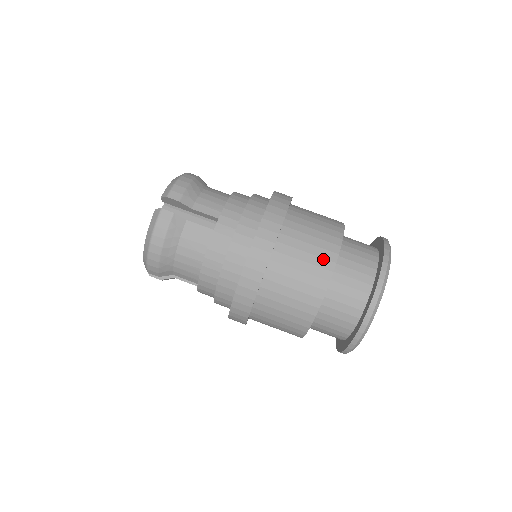
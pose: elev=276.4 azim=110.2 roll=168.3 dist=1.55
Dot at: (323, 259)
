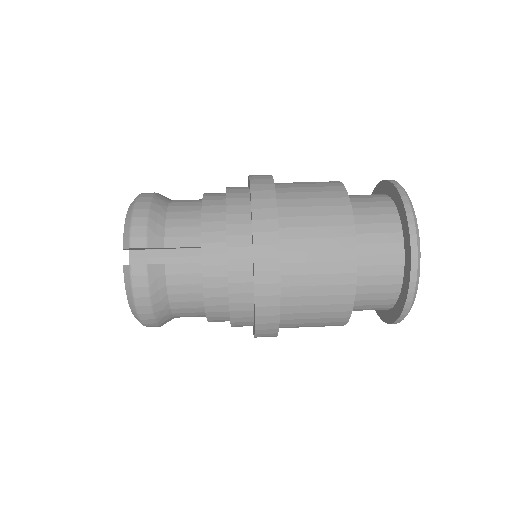
Dot at: (340, 250)
